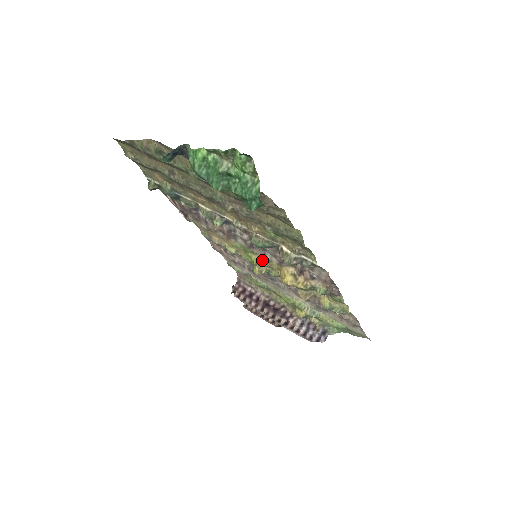
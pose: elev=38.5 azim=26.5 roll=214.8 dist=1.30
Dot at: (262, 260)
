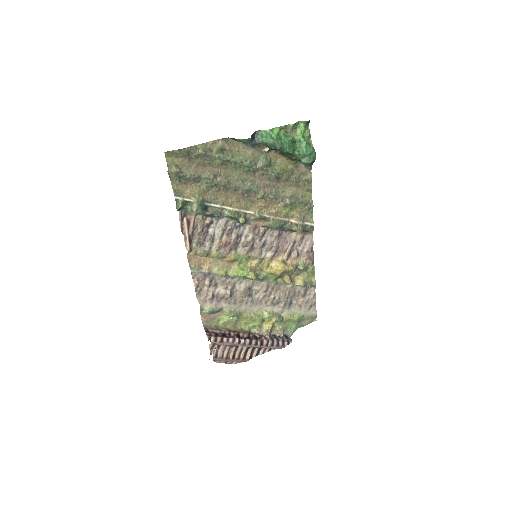
Dot at: (256, 263)
